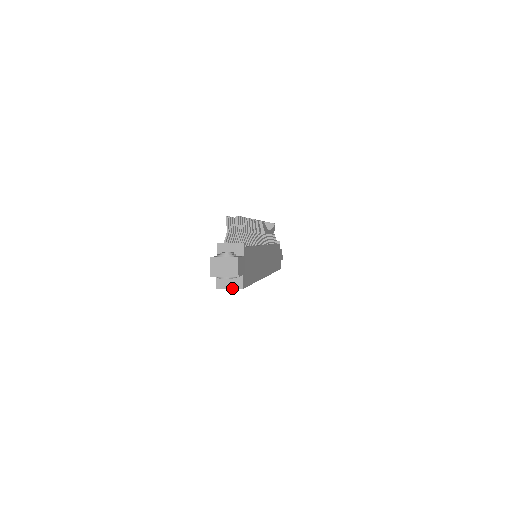
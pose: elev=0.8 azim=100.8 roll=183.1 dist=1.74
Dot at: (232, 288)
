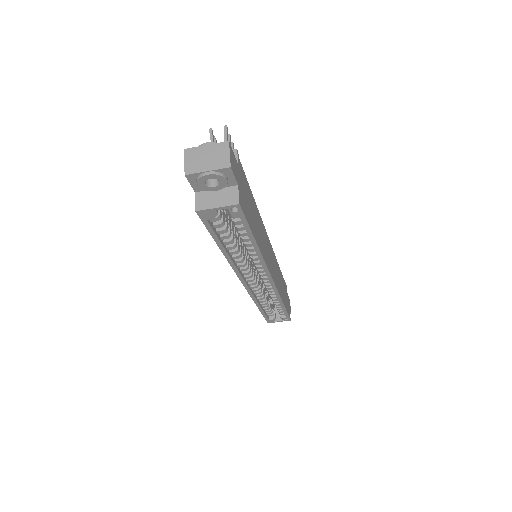
Dot at: (221, 206)
